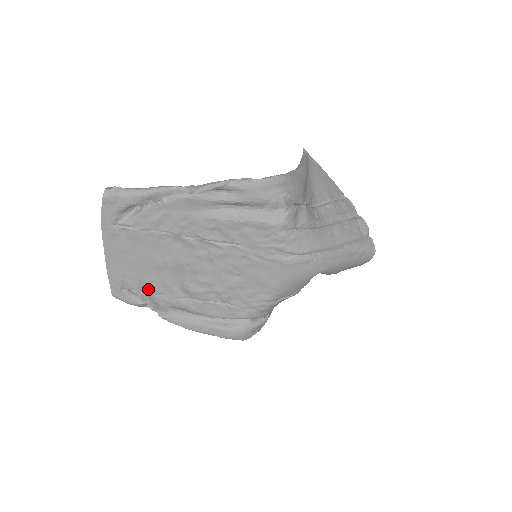
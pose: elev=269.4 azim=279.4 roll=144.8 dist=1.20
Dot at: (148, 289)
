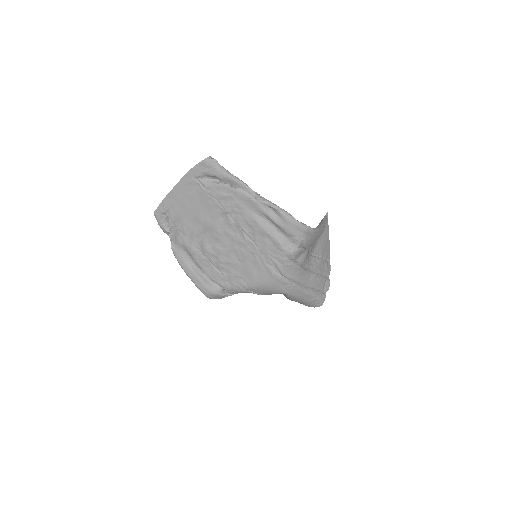
Dot at: (180, 226)
